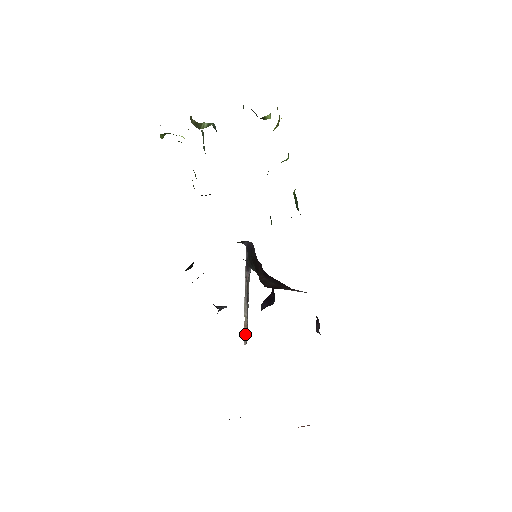
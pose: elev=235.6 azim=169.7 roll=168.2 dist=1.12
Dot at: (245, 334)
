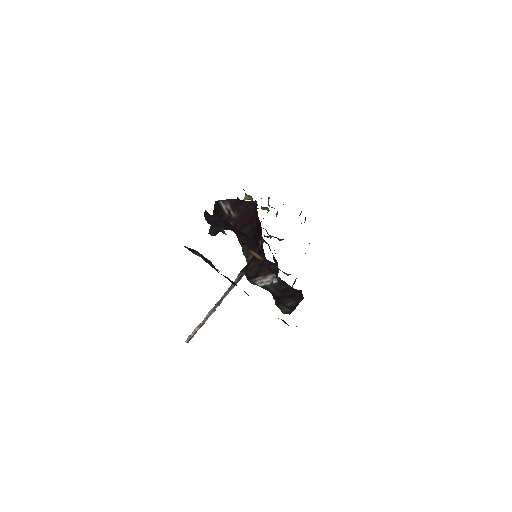
Dot at: (194, 331)
